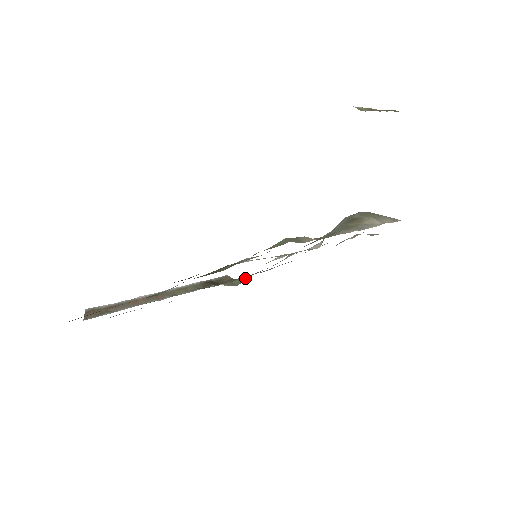
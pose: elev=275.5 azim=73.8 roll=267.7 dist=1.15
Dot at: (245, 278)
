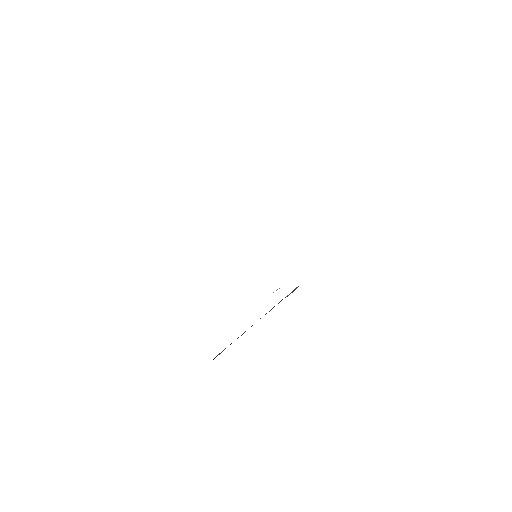
Dot at: occluded
